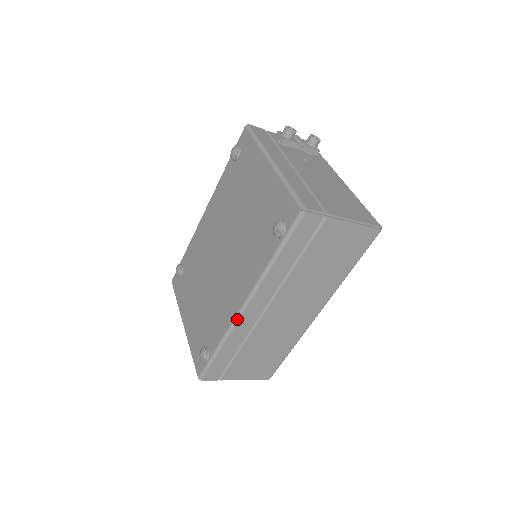
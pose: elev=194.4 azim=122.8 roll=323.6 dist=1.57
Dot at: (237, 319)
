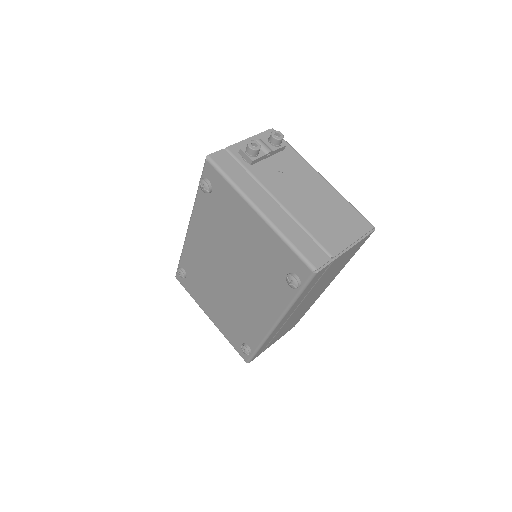
Dot at: (271, 333)
